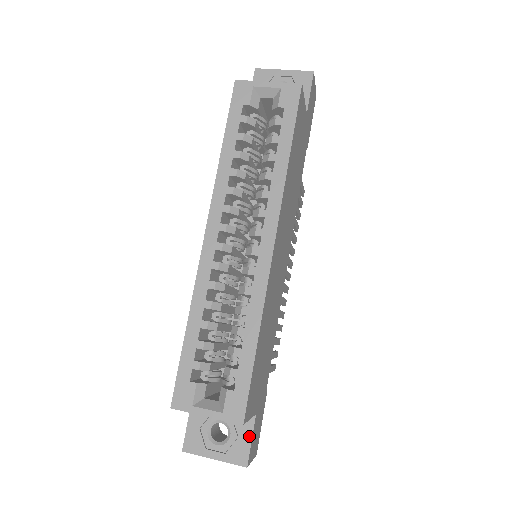
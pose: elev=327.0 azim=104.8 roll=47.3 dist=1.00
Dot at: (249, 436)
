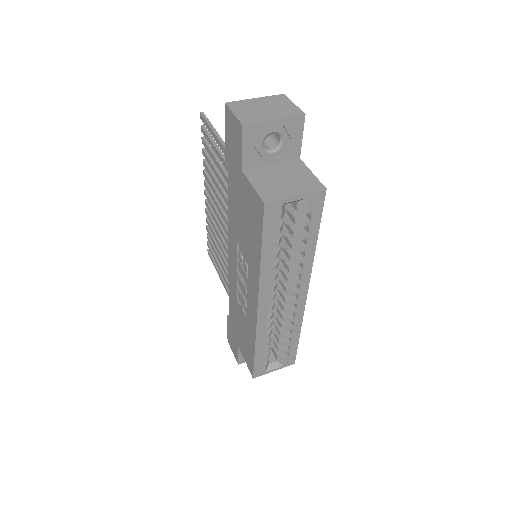
Dot at: occluded
